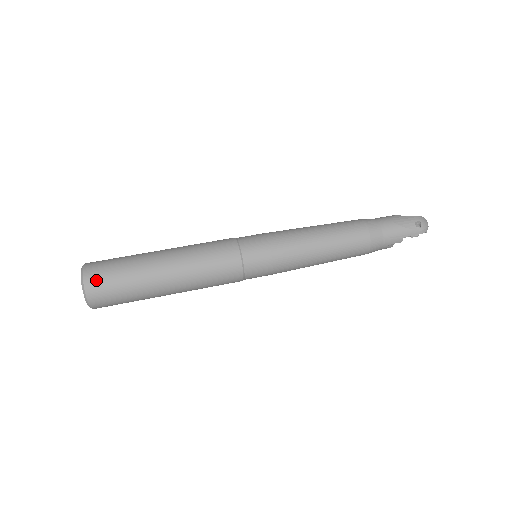
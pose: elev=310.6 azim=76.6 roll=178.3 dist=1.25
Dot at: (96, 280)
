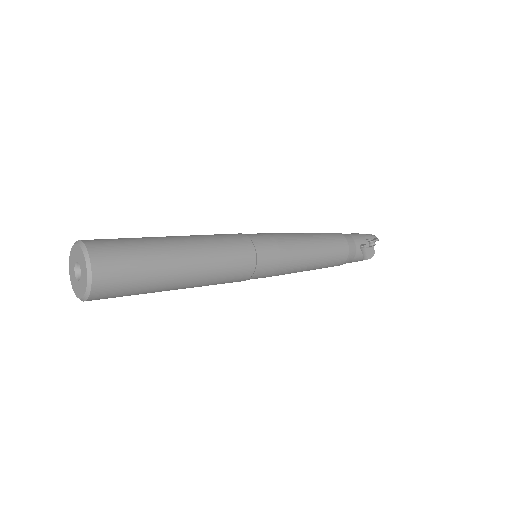
Dot at: (97, 240)
